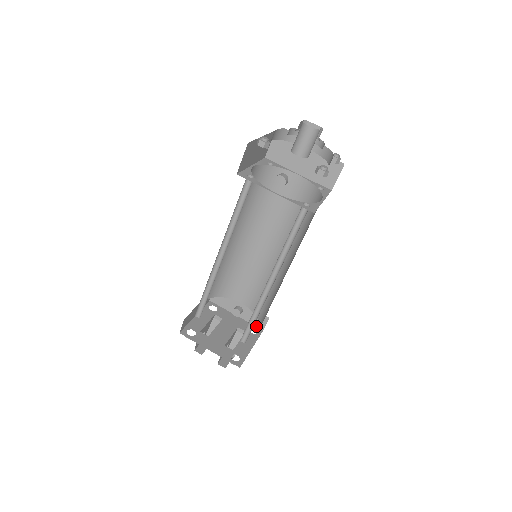
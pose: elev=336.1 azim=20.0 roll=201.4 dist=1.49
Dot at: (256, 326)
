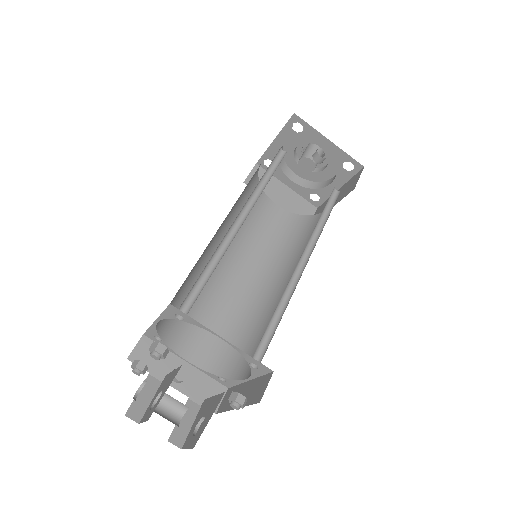
Dot at: occluded
